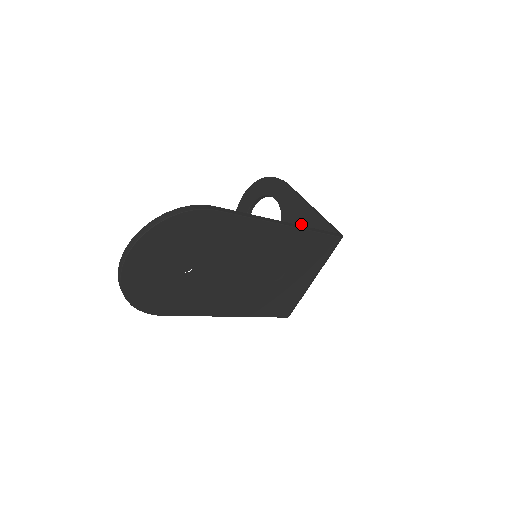
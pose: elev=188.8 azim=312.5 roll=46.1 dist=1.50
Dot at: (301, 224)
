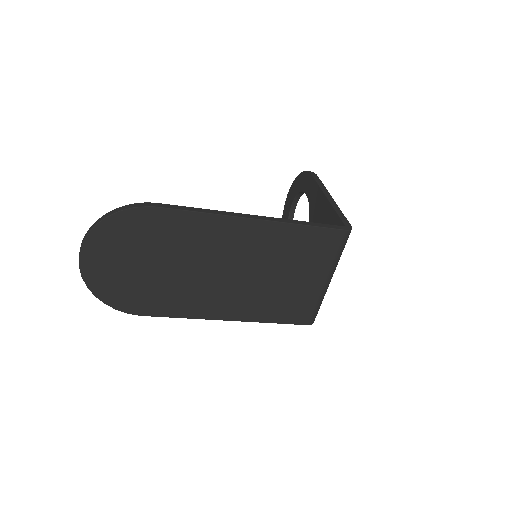
Dot at: (321, 219)
